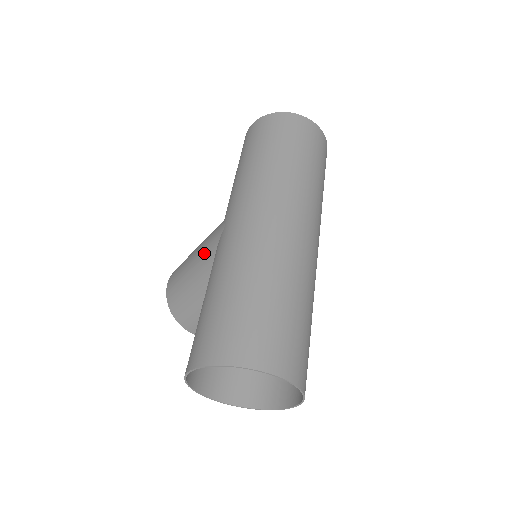
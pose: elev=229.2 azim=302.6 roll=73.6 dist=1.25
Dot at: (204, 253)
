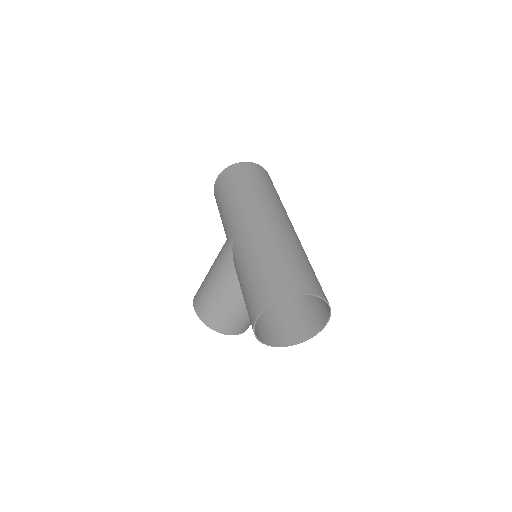
Dot at: (222, 264)
